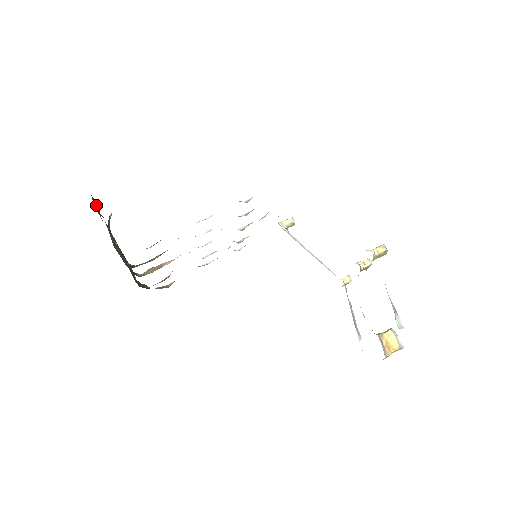
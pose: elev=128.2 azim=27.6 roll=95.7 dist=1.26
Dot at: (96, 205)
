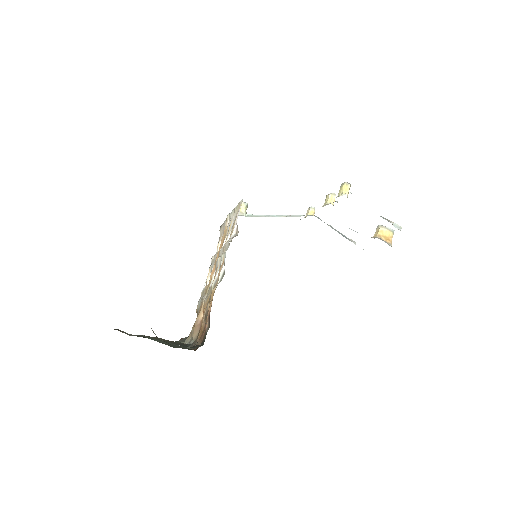
Dot at: (122, 331)
